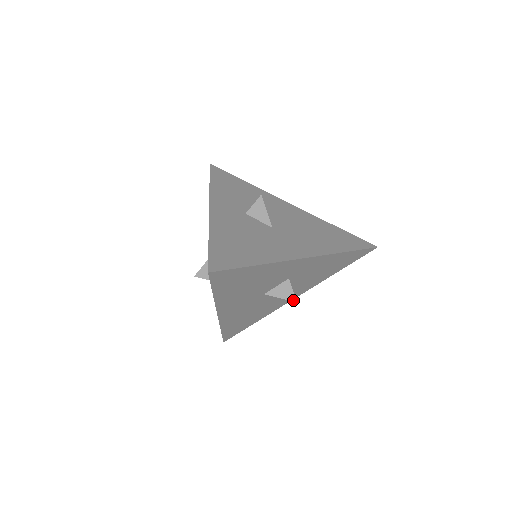
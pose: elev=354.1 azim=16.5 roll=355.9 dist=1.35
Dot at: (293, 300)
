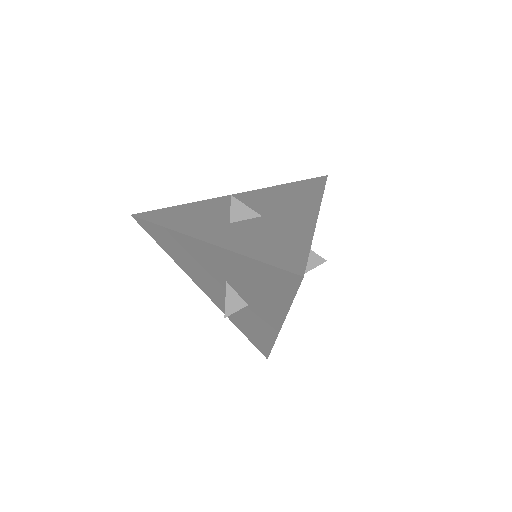
Dot at: (323, 262)
